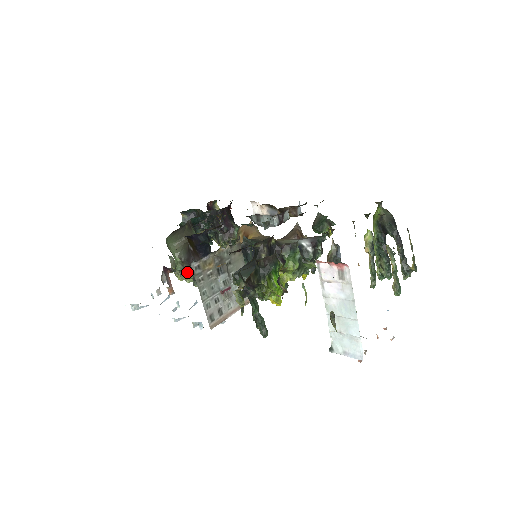
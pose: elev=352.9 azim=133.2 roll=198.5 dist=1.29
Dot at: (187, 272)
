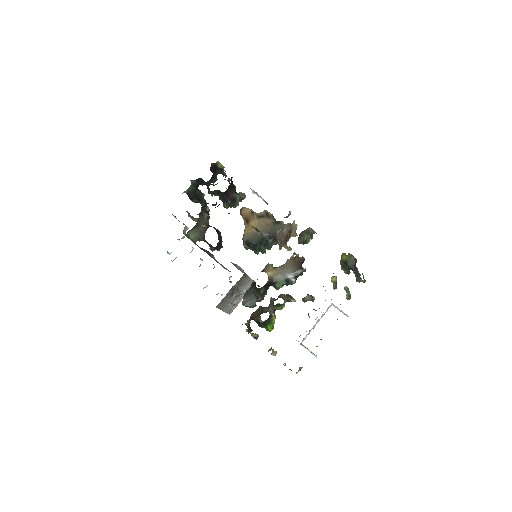
Dot at: occluded
